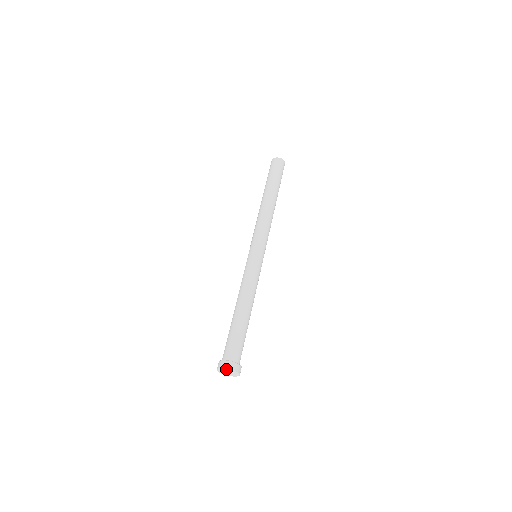
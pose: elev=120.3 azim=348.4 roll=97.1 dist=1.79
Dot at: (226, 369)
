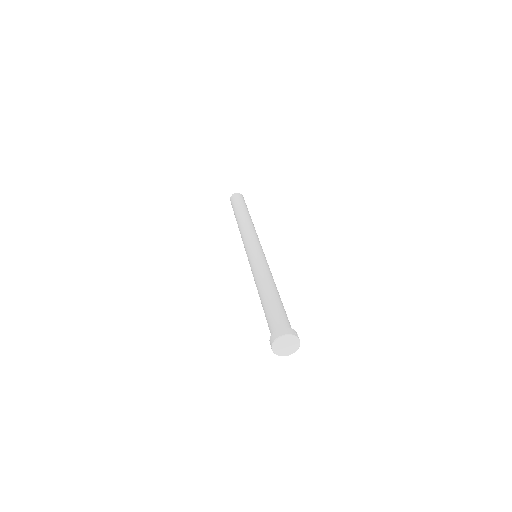
Dot at: (278, 338)
